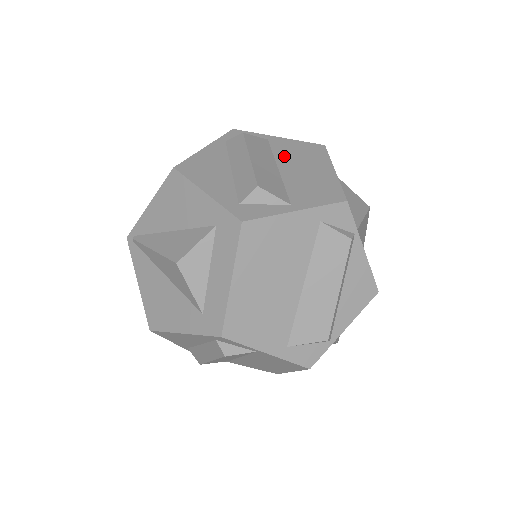
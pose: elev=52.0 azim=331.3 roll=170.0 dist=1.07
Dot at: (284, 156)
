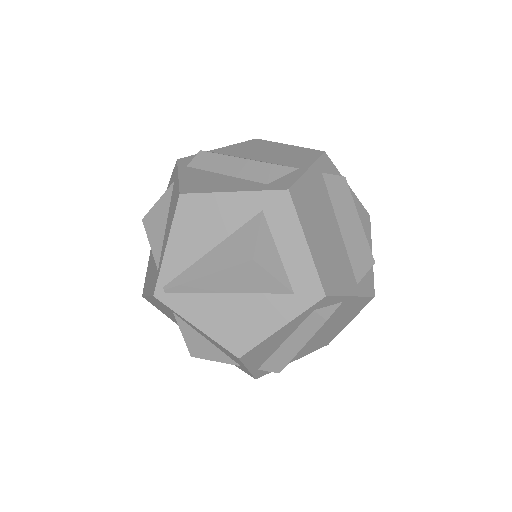
Dot at: (243, 154)
